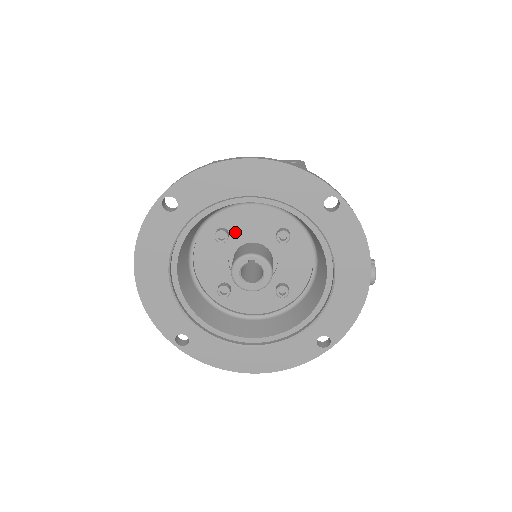
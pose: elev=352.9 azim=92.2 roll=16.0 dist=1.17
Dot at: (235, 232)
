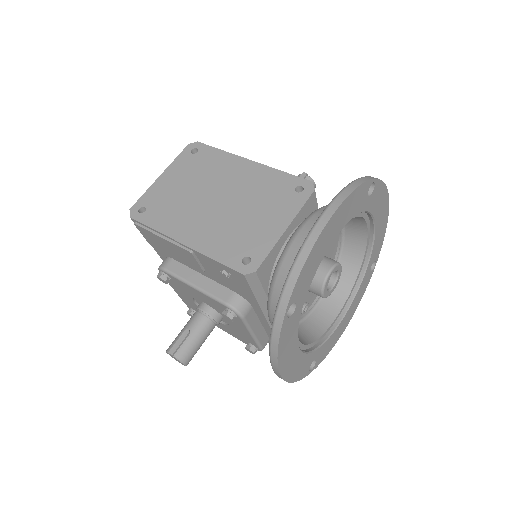
Dot at: occluded
